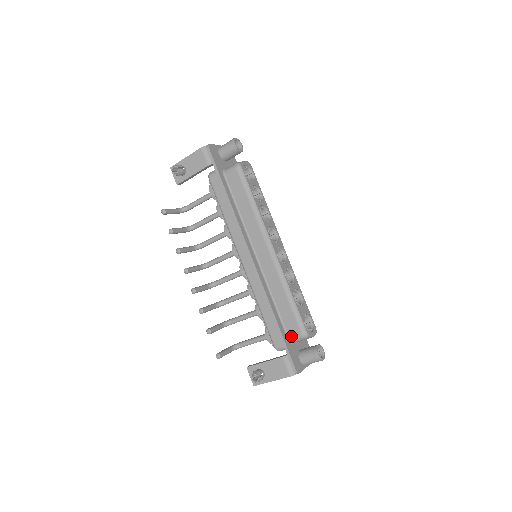
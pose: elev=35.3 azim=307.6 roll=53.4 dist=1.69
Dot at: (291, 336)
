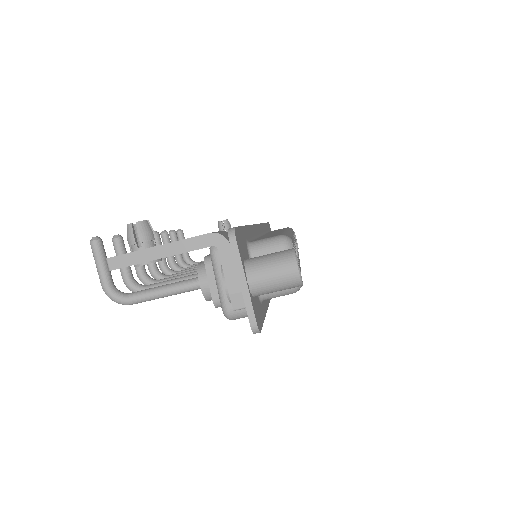
Dot at: (256, 240)
